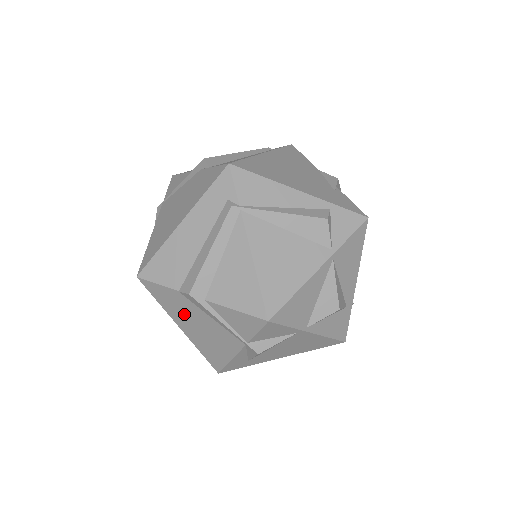
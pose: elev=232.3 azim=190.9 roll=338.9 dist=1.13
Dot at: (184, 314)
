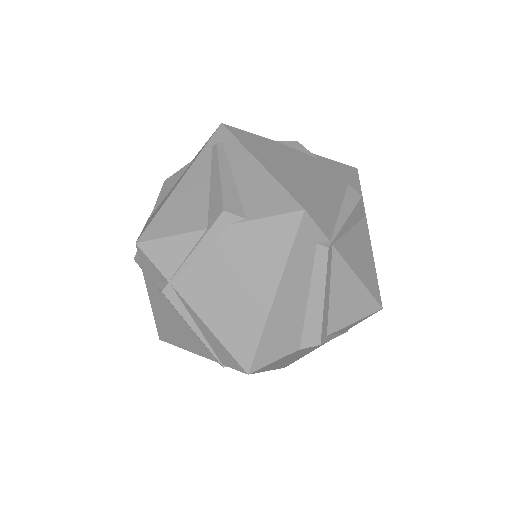
Dot at: (287, 359)
